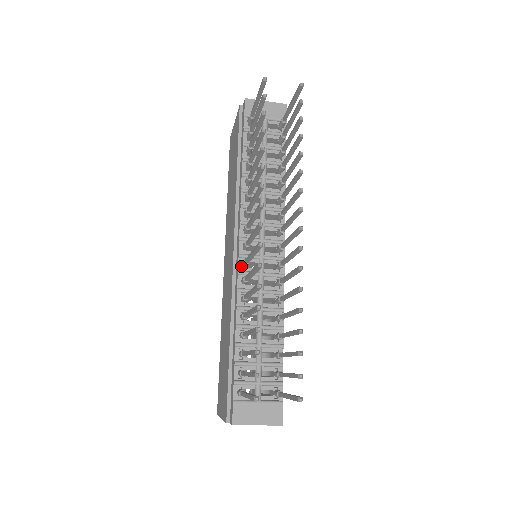
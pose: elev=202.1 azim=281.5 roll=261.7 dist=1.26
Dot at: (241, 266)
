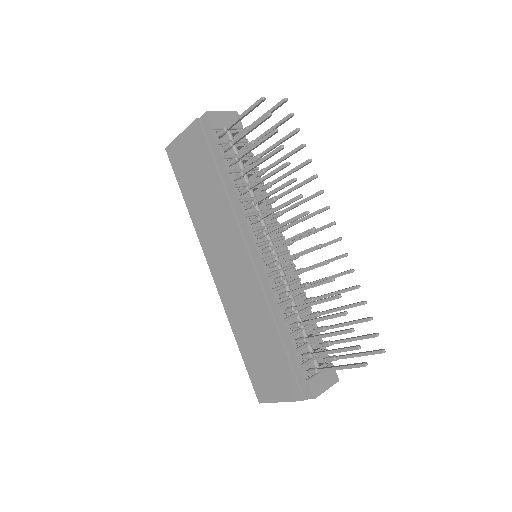
Dot at: (267, 269)
